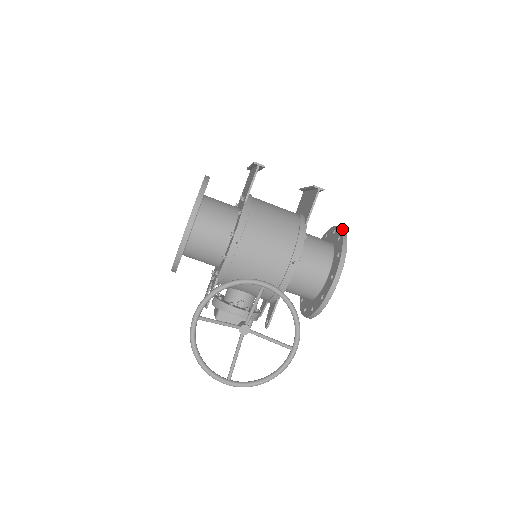
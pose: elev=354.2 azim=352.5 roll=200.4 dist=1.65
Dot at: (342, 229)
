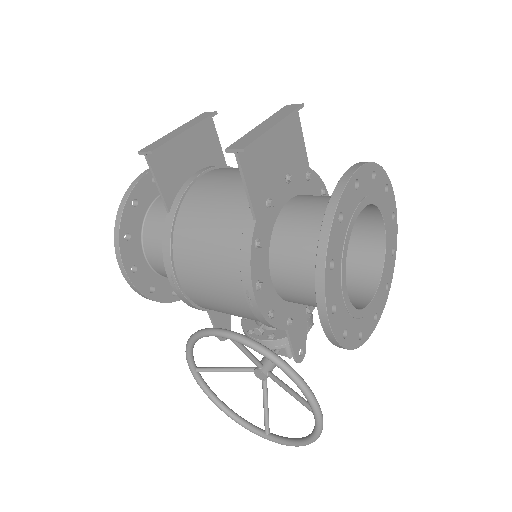
Dot at: (334, 193)
